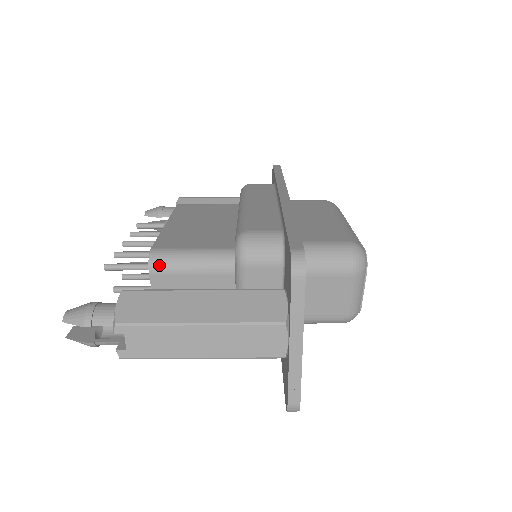
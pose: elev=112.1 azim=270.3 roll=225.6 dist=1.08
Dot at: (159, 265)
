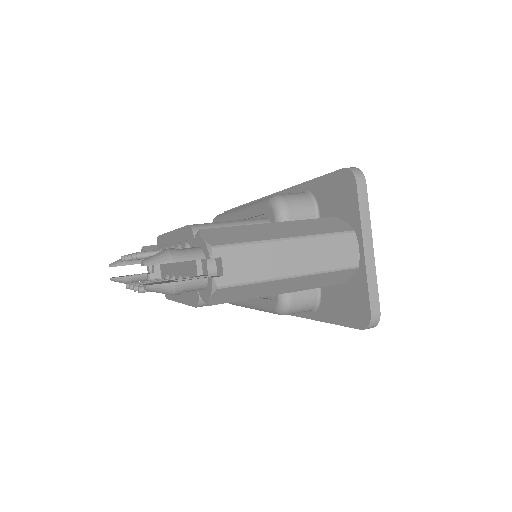
Dot at: occluded
